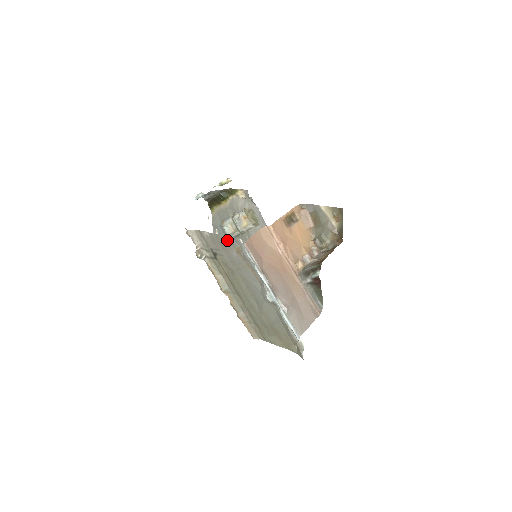
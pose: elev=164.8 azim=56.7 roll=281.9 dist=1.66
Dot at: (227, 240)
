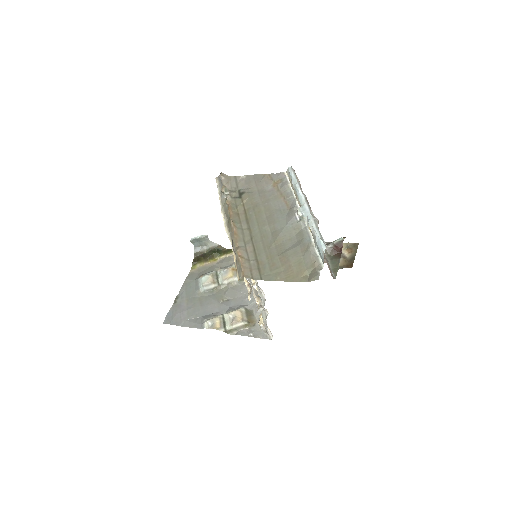
Dot at: (267, 177)
